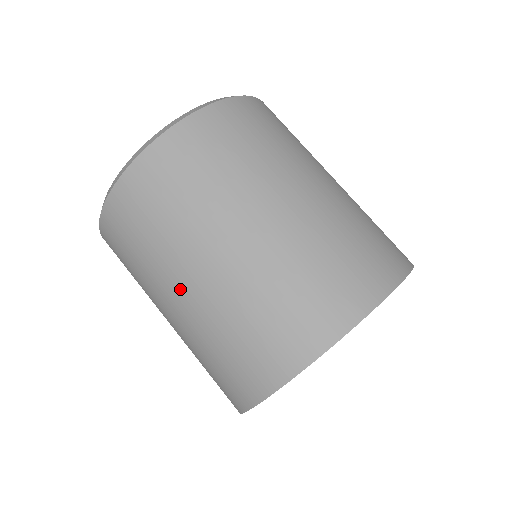
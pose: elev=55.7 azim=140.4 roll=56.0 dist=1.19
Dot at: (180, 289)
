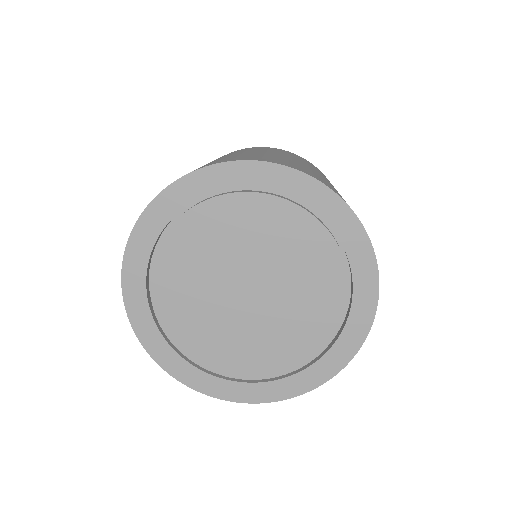
Dot at: occluded
